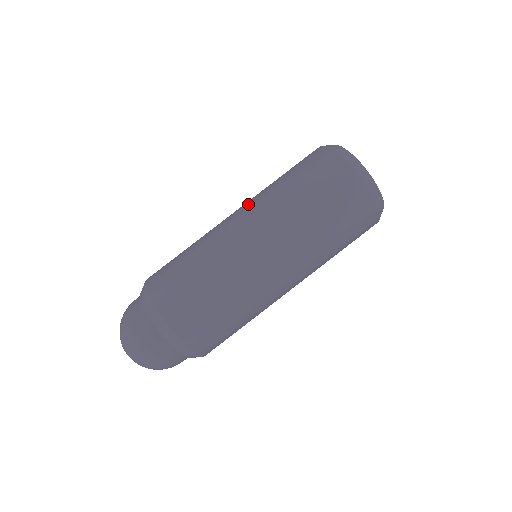
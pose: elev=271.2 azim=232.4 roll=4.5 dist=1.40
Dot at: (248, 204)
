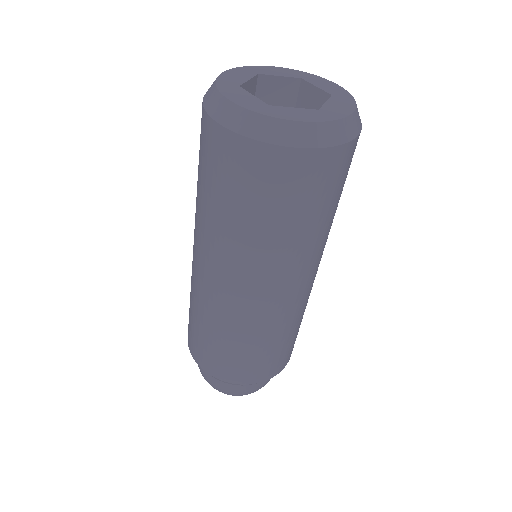
Dot at: (204, 251)
